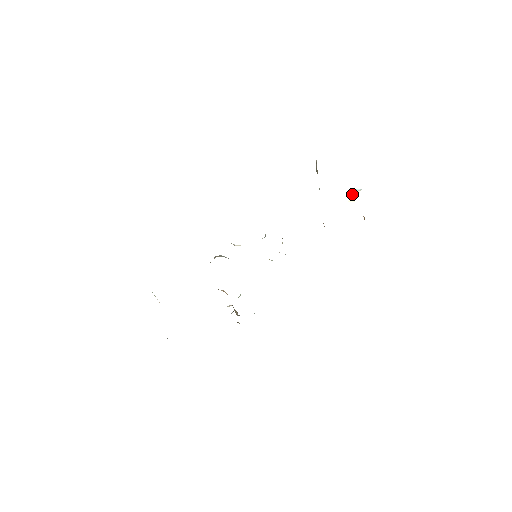
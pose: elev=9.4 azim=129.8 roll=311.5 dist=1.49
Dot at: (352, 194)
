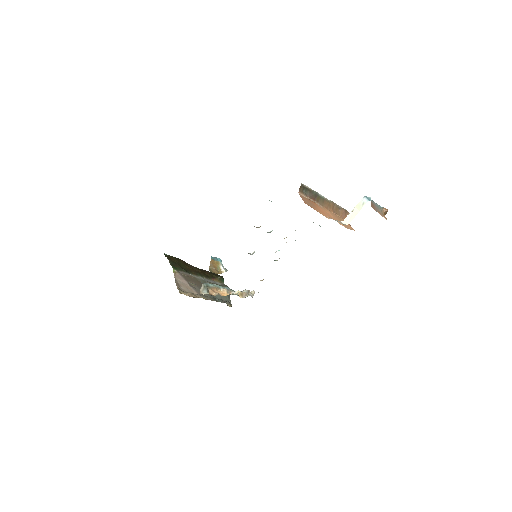
Dot at: (355, 206)
